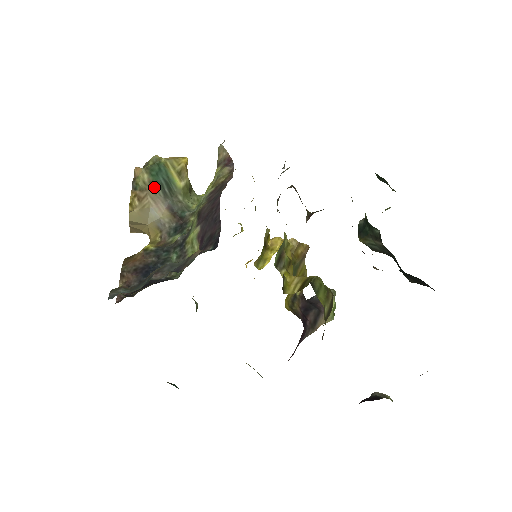
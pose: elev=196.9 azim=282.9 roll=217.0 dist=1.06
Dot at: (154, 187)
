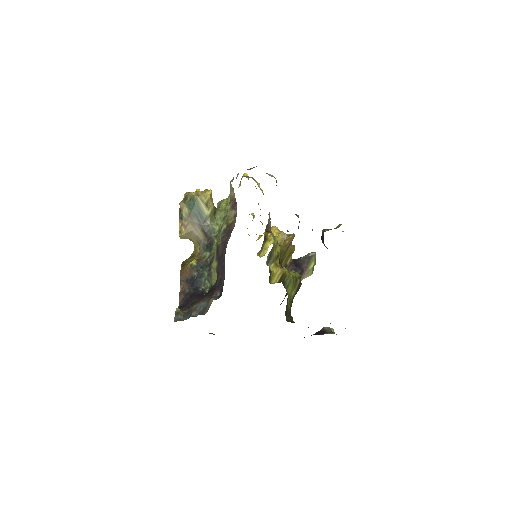
Dot at: (192, 217)
